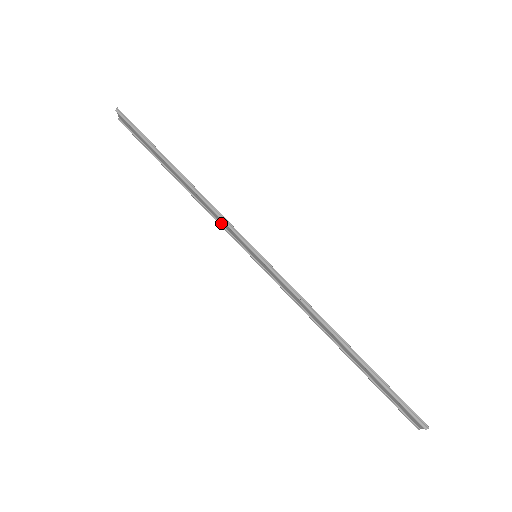
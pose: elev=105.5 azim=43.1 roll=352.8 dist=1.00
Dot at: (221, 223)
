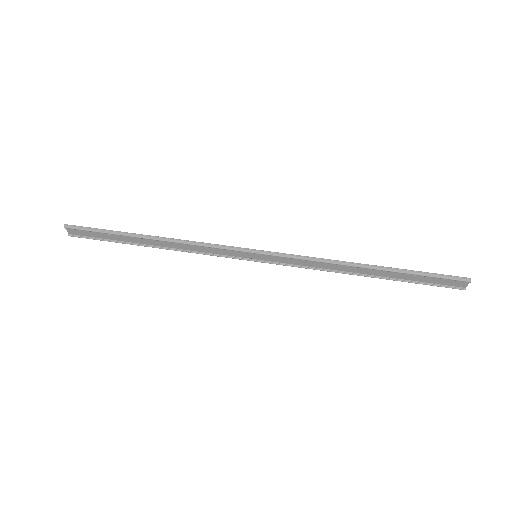
Dot at: (210, 253)
